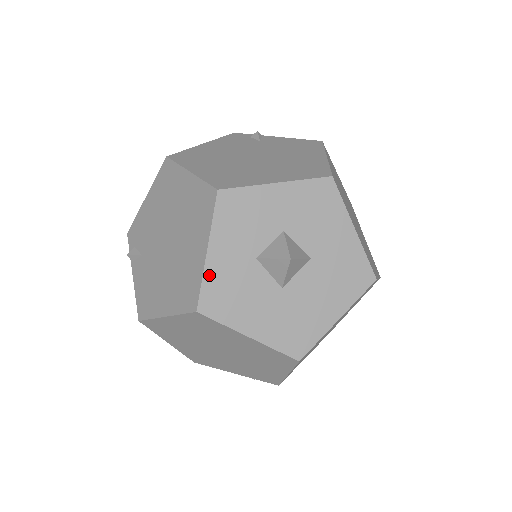
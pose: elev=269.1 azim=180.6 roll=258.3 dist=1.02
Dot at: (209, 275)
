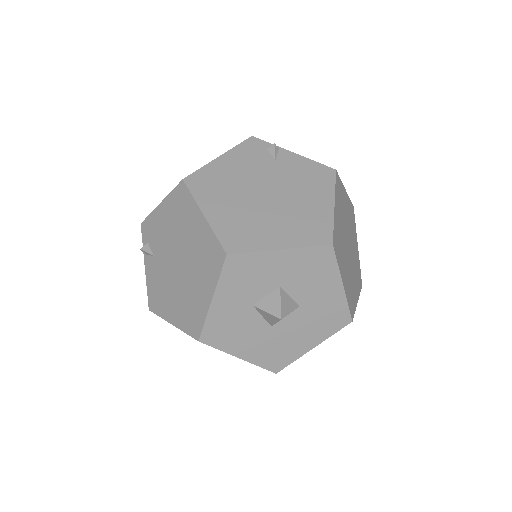
Dot at: (212, 317)
